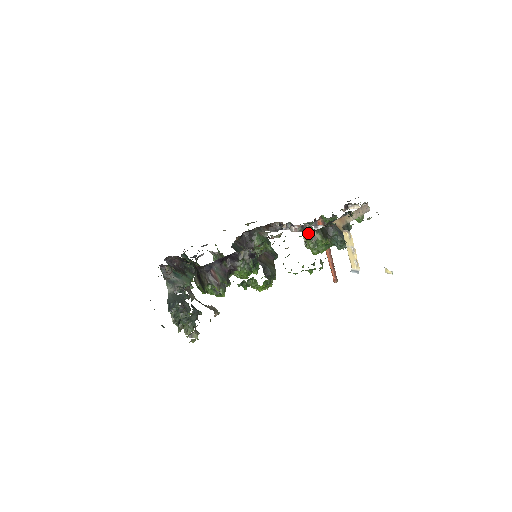
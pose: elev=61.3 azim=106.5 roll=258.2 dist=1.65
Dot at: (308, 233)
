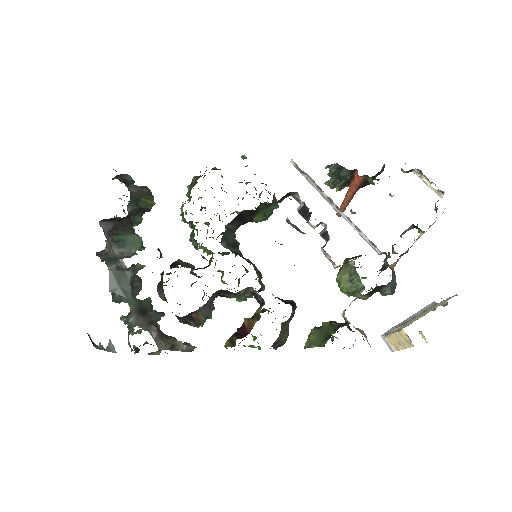
Dot at: (348, 271)
